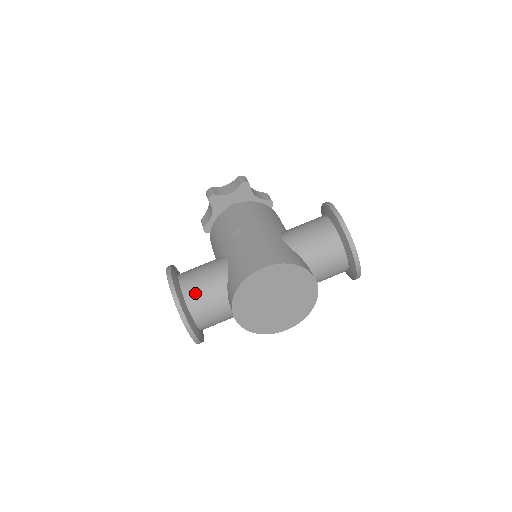
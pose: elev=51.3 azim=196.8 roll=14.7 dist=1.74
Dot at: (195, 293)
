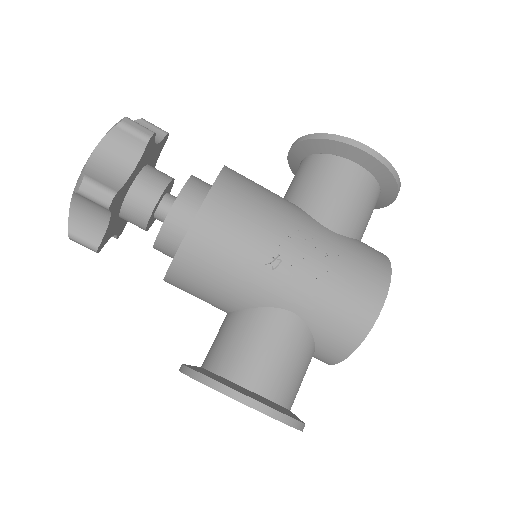
Dot at: (291, 388)
